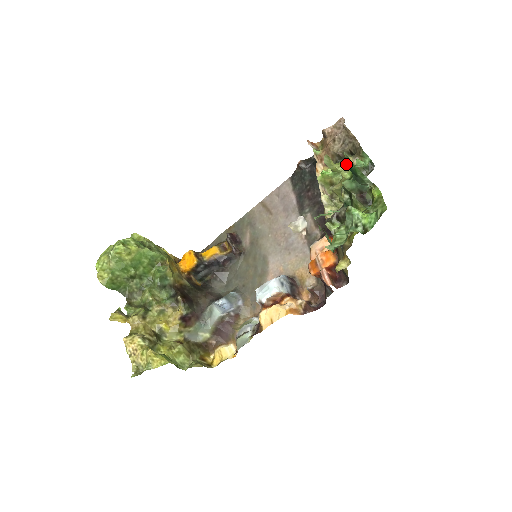
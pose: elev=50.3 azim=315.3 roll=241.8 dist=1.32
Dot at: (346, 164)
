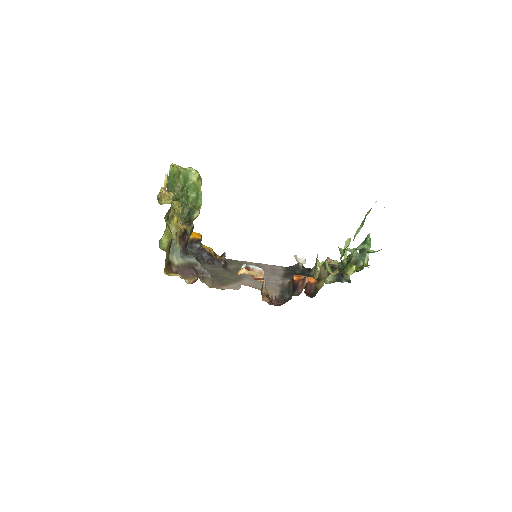
Dot at: occluded
